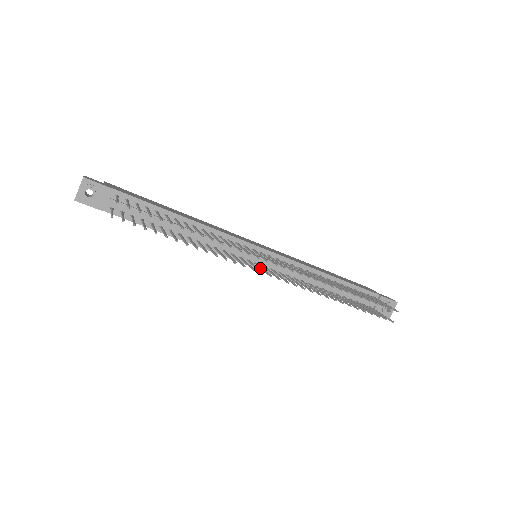
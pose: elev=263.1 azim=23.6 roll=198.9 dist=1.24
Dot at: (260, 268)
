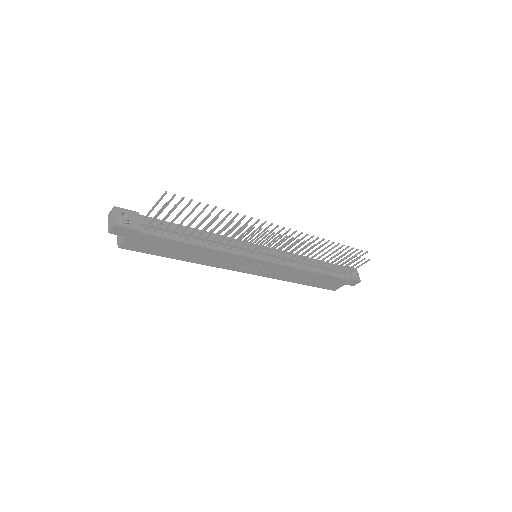
Dot at: (266, 260)
